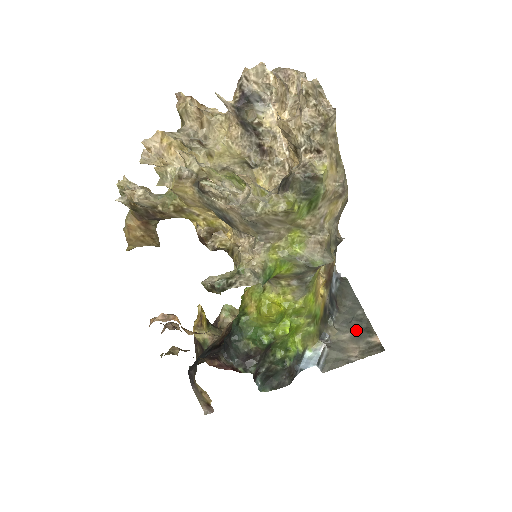
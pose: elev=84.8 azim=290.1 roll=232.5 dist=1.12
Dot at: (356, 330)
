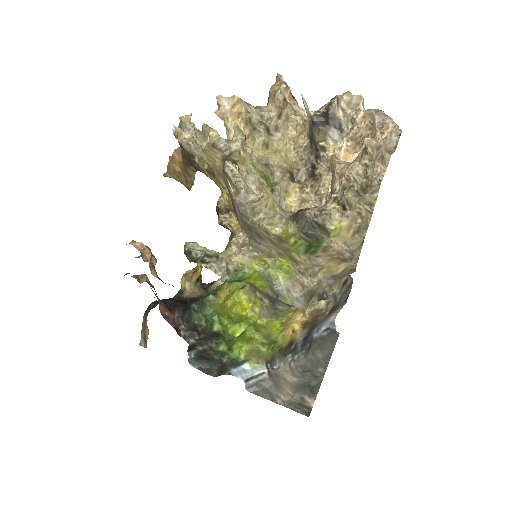
Dot at: (304, 381)
